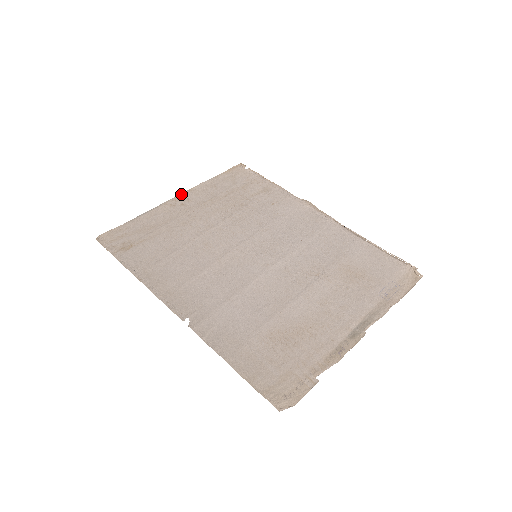
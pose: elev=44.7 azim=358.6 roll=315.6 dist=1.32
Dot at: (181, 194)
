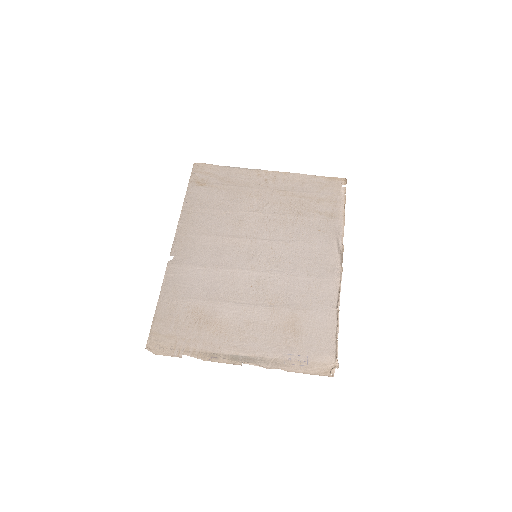
Dot at: (275, 171)
